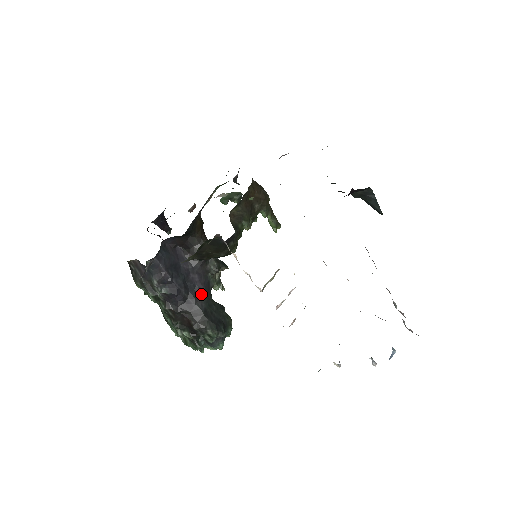
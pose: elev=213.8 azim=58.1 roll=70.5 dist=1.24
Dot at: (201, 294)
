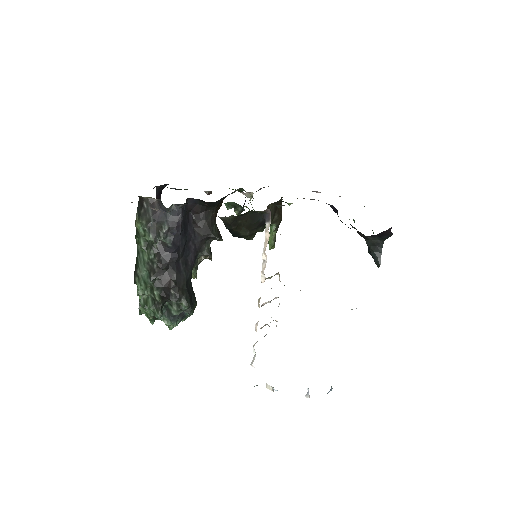
Dot at: (190, 264)
